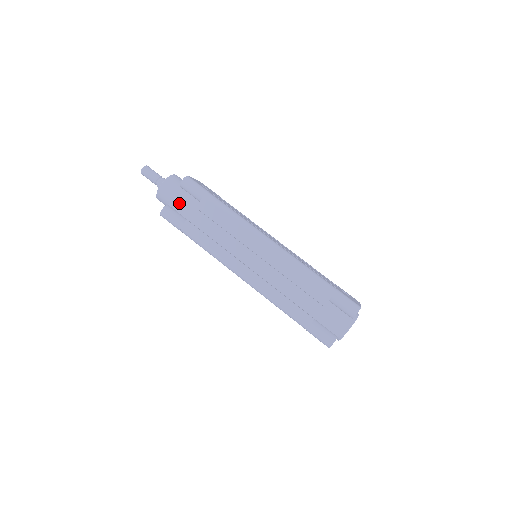
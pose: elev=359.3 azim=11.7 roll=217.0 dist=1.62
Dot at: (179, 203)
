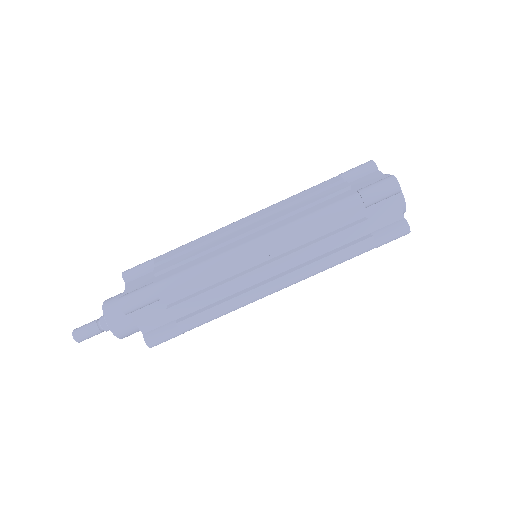
Dot at: (134, 289)
